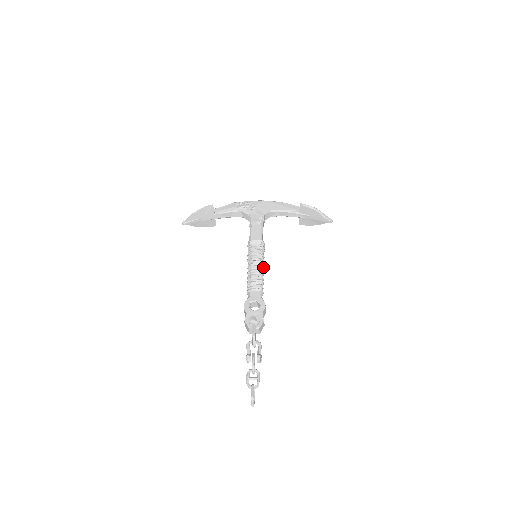
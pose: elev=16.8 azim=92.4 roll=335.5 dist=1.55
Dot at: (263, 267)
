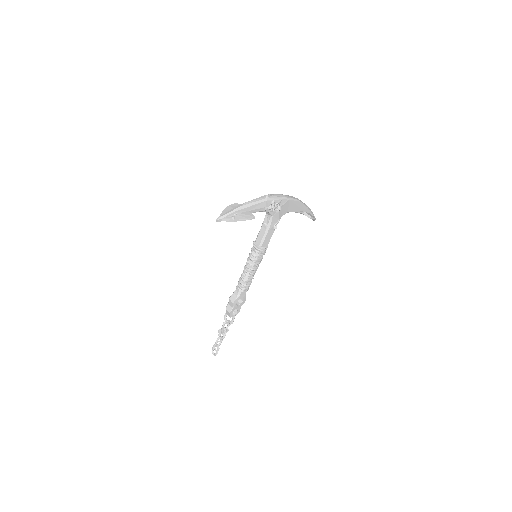
Dot at: occluded
